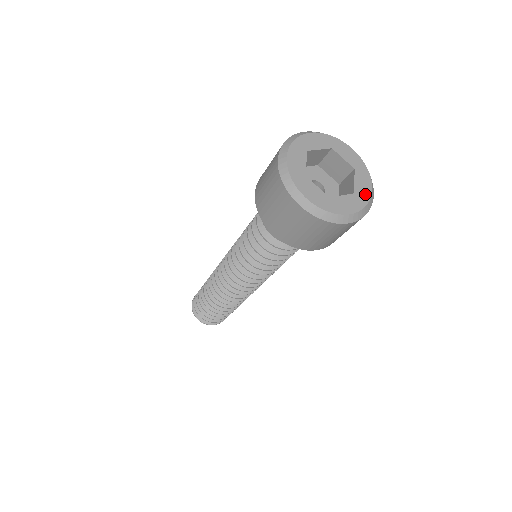
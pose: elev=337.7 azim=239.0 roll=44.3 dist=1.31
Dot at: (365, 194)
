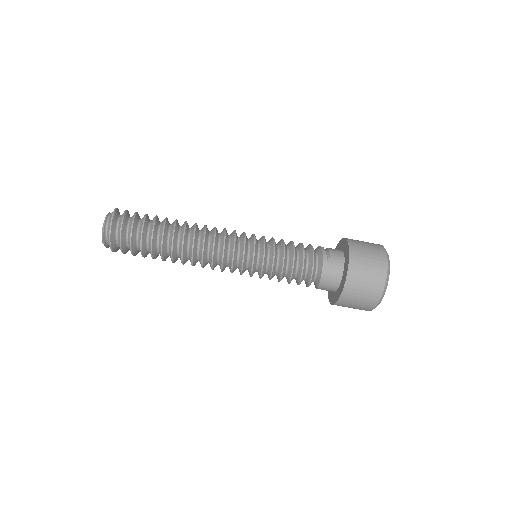
Dot at: occluded
